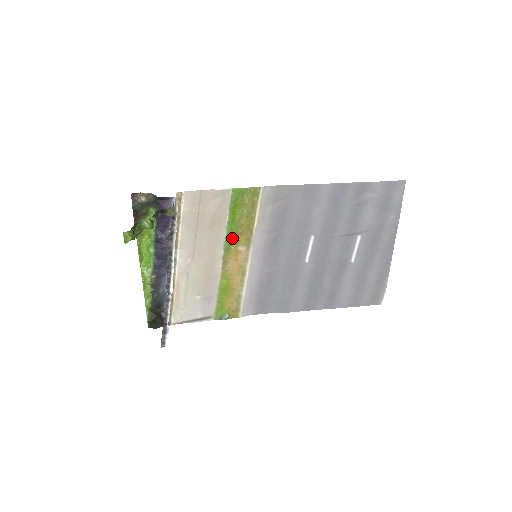
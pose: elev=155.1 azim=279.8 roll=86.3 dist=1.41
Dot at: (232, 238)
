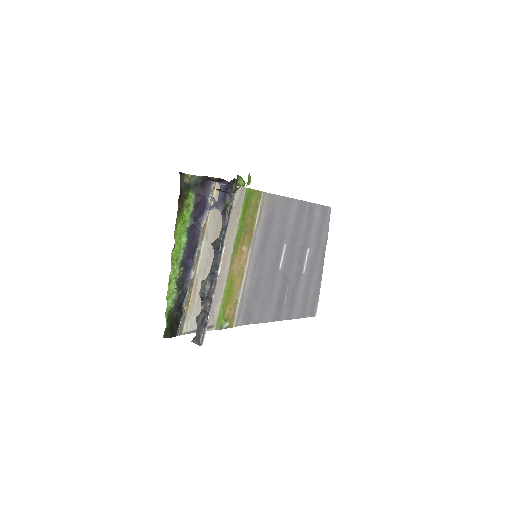
Dot at: (240, 237)
